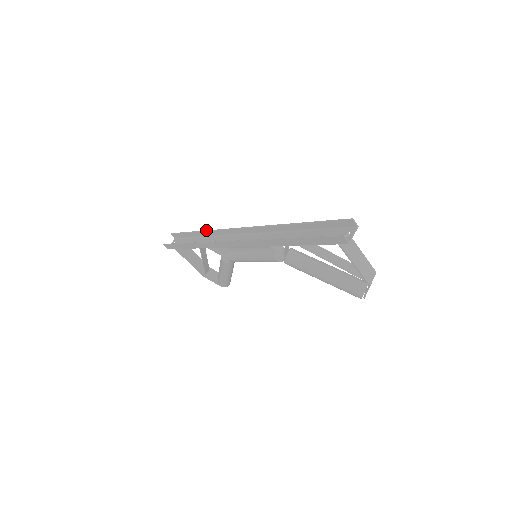
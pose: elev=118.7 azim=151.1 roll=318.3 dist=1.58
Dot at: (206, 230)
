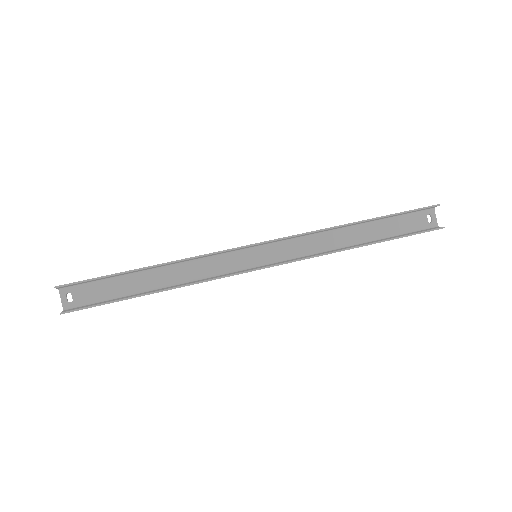
Dot at: (174, 261)
